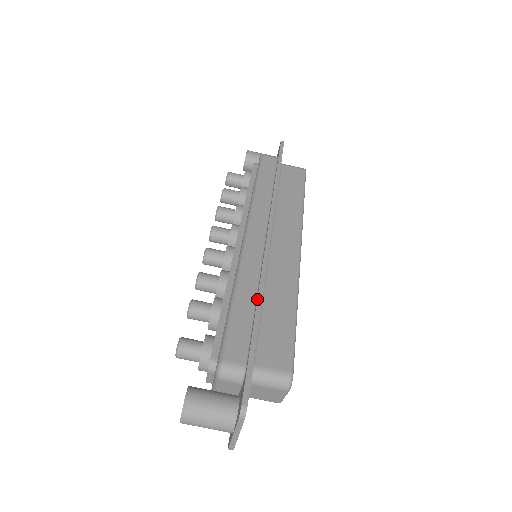
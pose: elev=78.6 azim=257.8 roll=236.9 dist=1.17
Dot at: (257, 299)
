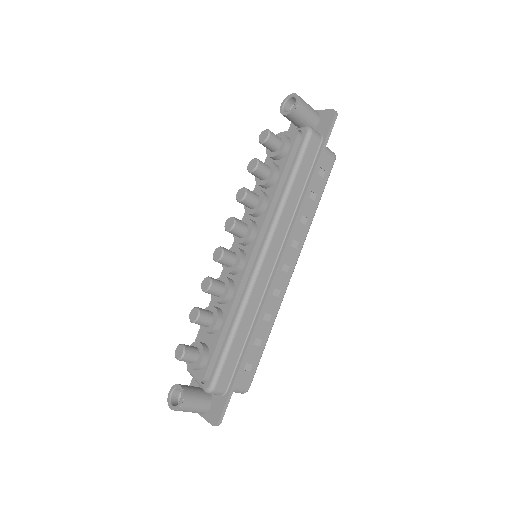
Dot at: (251, 337)
